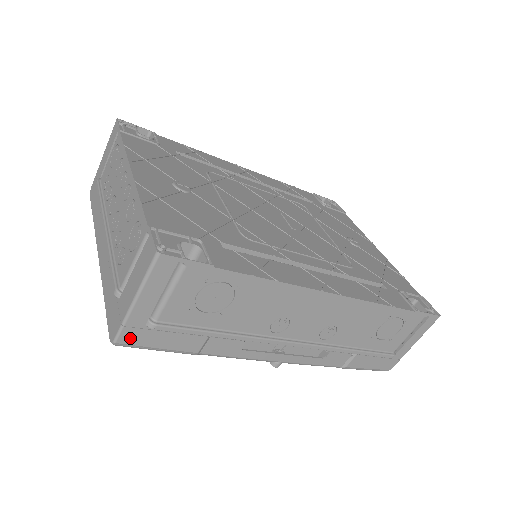
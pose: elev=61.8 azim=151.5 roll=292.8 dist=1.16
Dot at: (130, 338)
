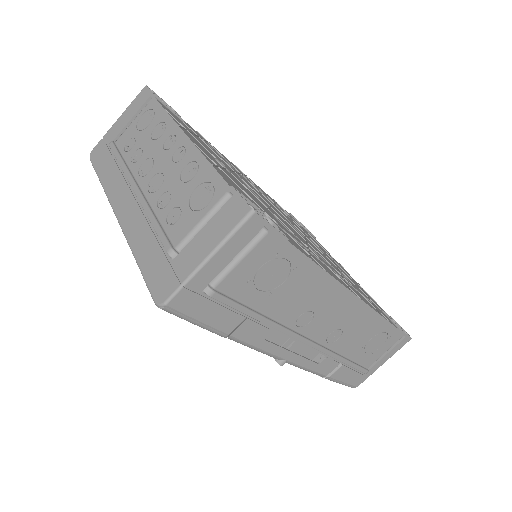
Dot at: (181, 302)
